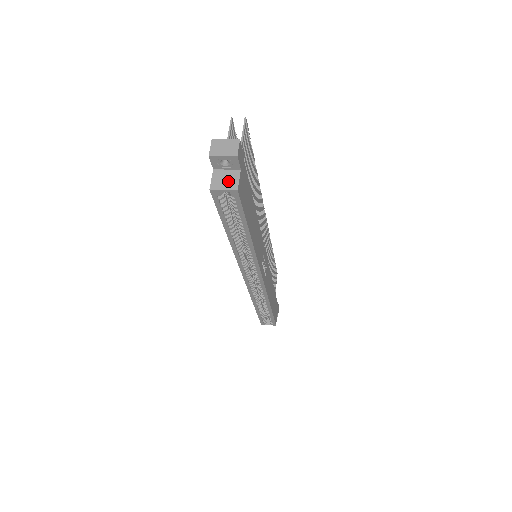
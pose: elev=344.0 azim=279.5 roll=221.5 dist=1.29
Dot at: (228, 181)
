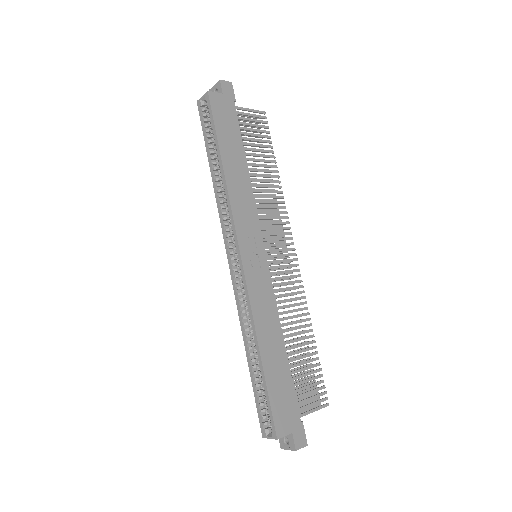
Dot at: occluded
